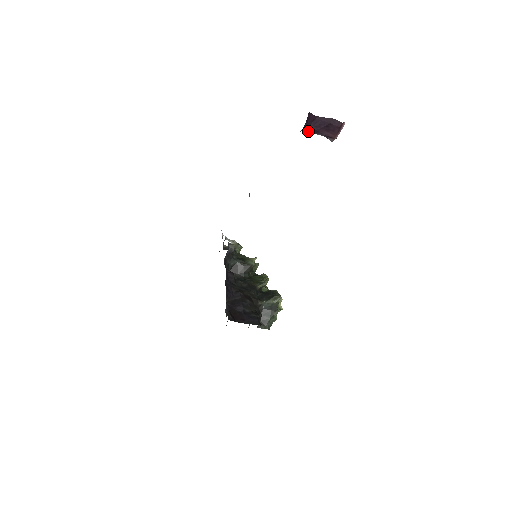
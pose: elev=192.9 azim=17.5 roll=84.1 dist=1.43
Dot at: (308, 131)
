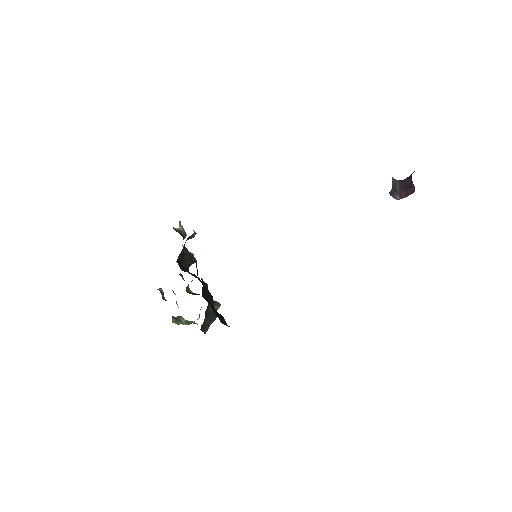
Dot at: (398, 183)
